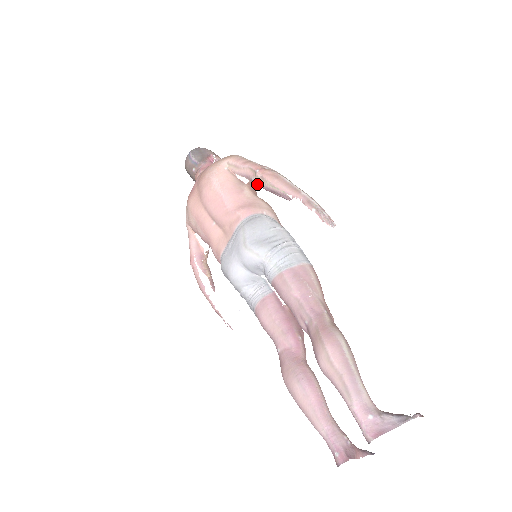
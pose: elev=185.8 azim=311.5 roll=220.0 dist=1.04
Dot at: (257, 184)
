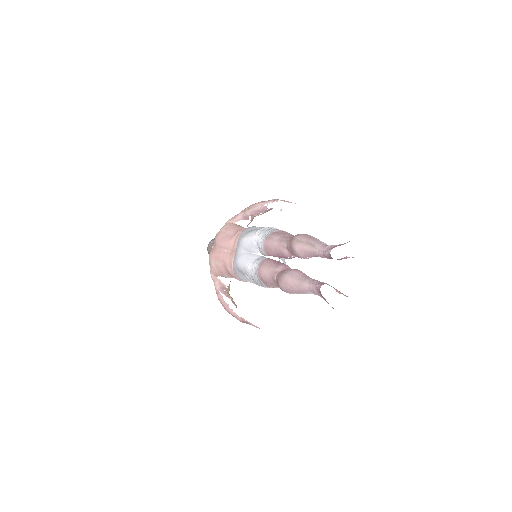
Dot at: (247, 215)
